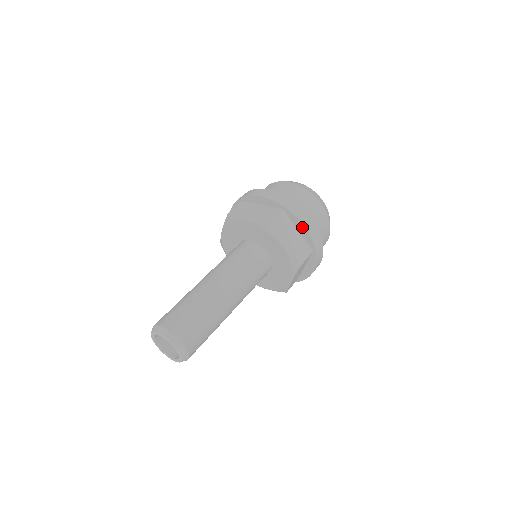
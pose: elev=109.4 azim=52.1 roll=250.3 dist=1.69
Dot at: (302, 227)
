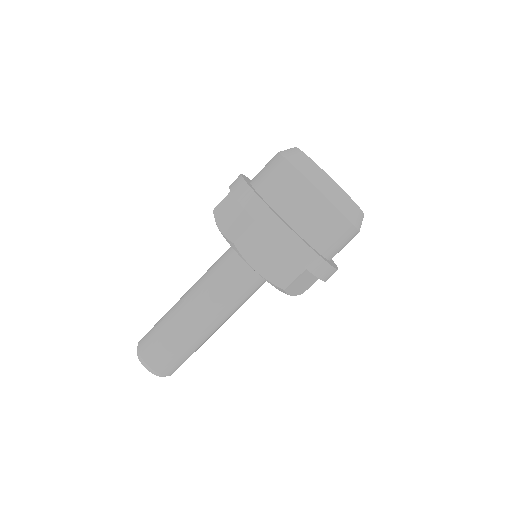
Dot at: (280, 245)
